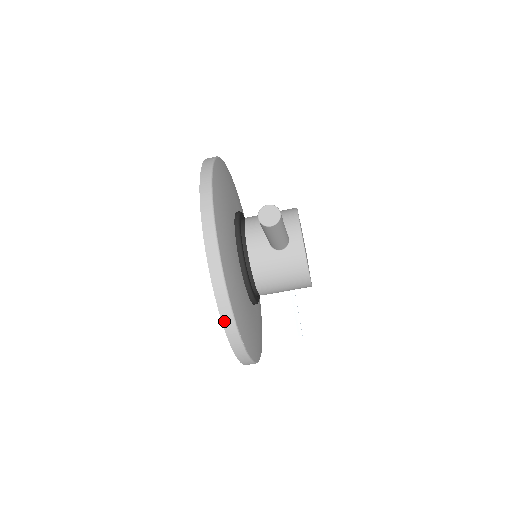
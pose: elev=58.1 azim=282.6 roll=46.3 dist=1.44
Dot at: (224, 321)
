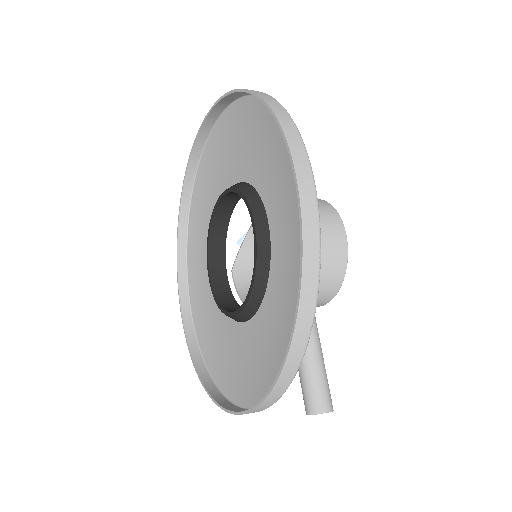
Dot at: (203, 382)
